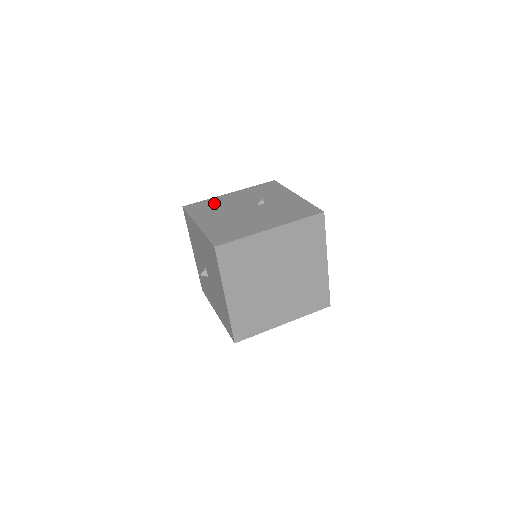
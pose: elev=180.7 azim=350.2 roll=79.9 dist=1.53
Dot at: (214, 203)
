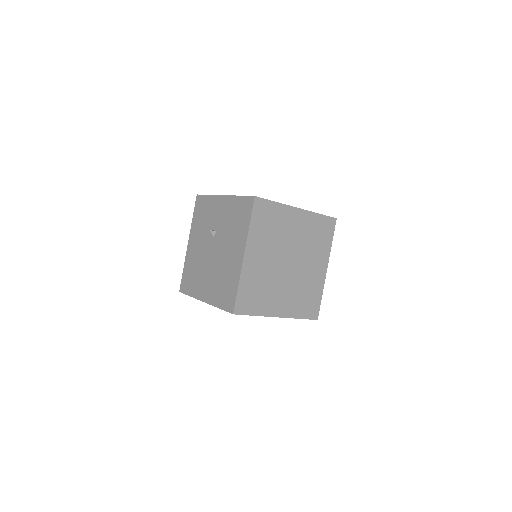
Dot at: (191, 267)
